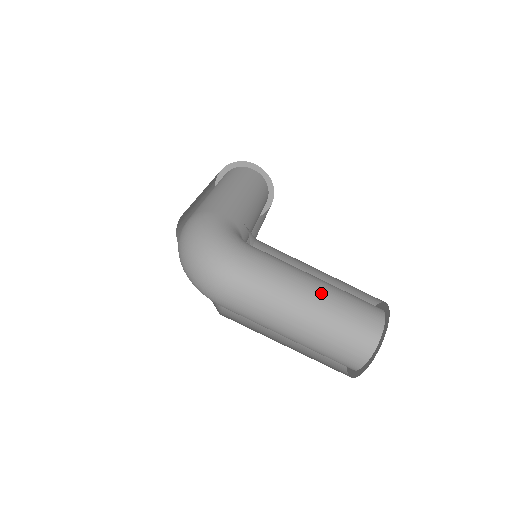
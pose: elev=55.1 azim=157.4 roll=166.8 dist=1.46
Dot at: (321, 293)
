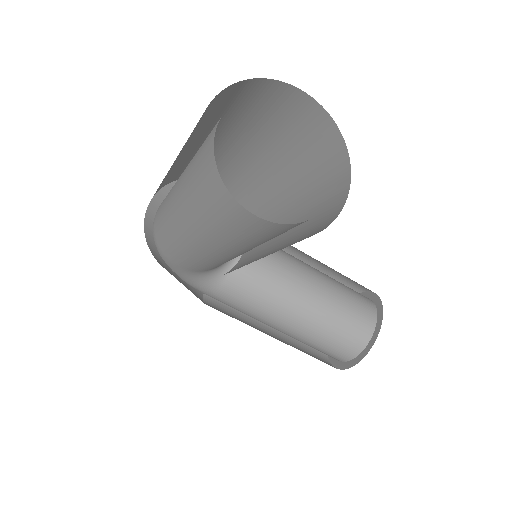
Dot at: occluded
